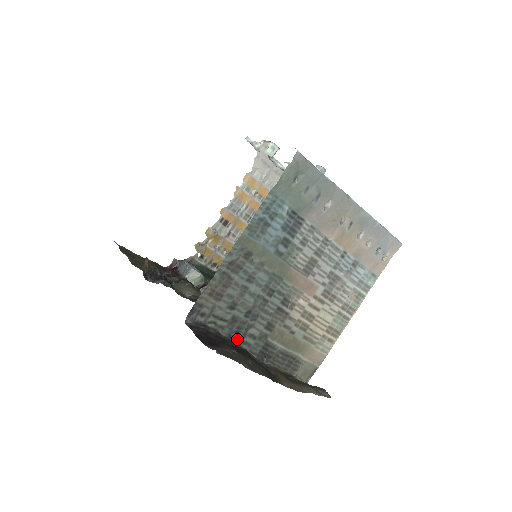
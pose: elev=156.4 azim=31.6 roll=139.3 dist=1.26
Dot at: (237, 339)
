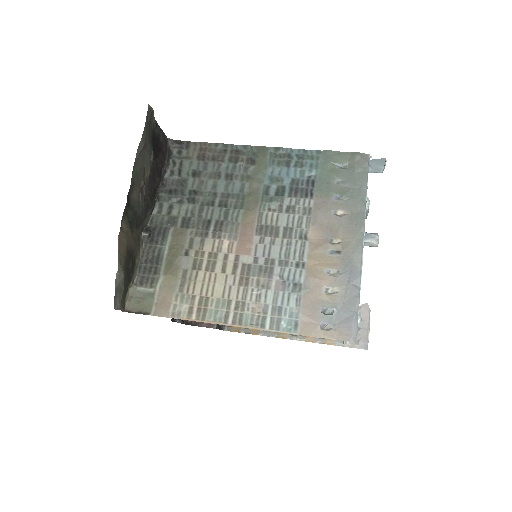
Dot at: (163, 195)
